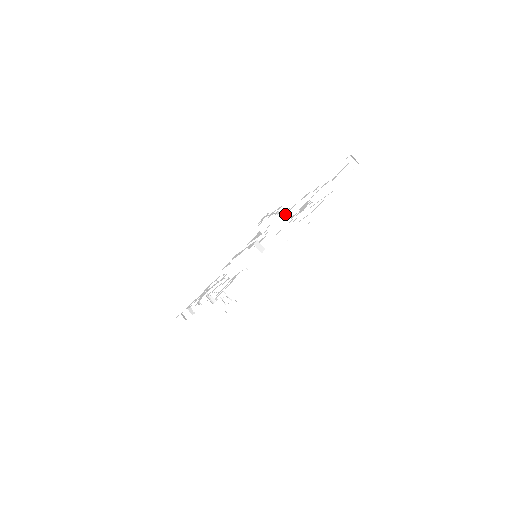
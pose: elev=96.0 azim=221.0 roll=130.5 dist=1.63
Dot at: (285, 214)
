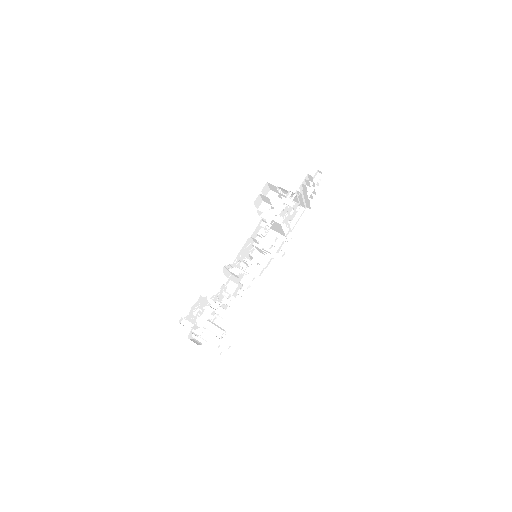
Dot at: occluded
